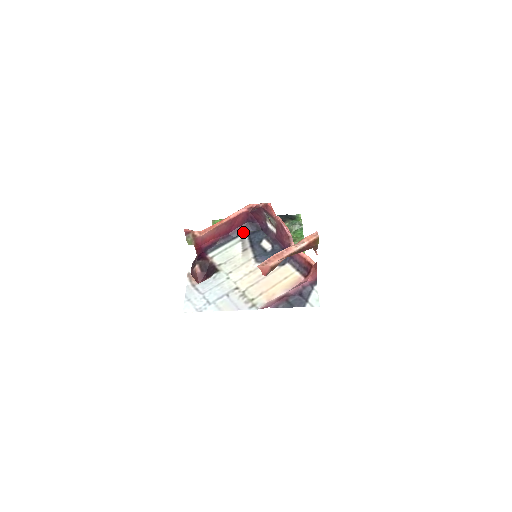
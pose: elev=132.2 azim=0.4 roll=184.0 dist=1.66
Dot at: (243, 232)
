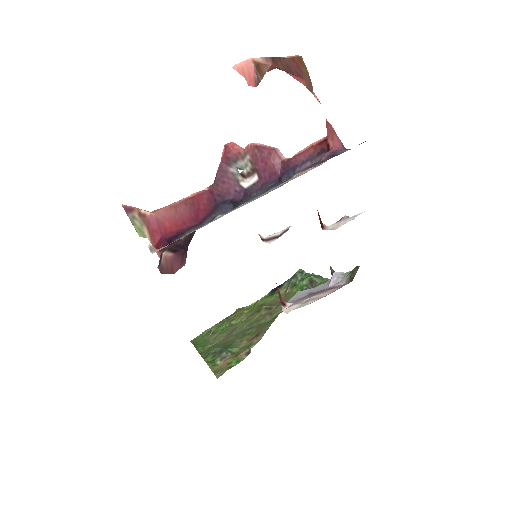
Dot at: (217, 215)
